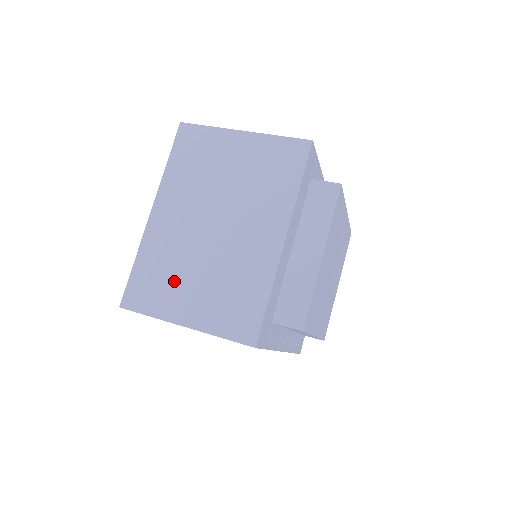
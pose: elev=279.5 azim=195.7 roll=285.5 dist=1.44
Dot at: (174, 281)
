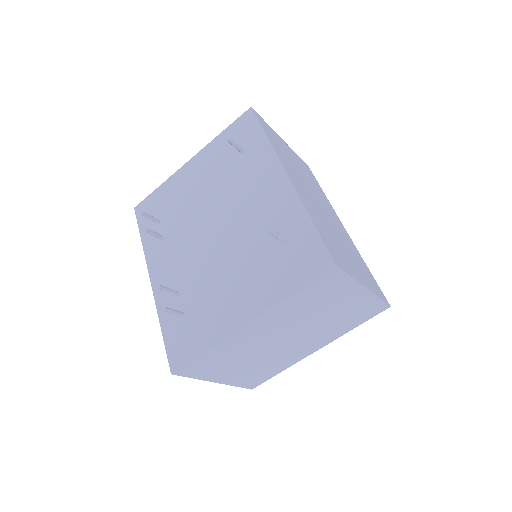
Dot at: (229, 364)
